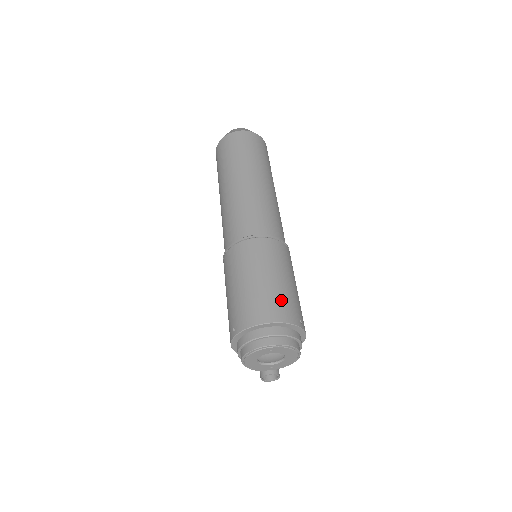
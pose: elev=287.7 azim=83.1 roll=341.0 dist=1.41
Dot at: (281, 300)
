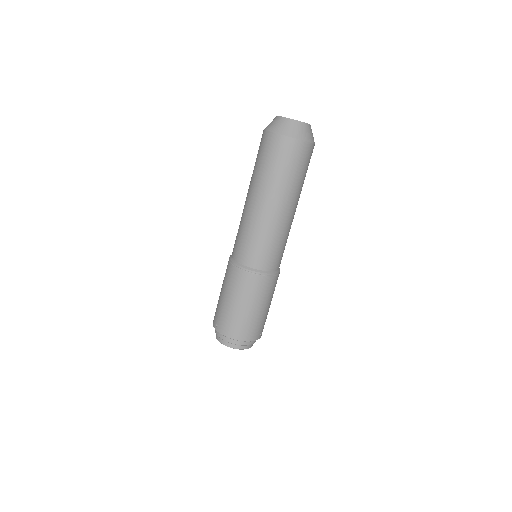
Dot at: (253, 326)
